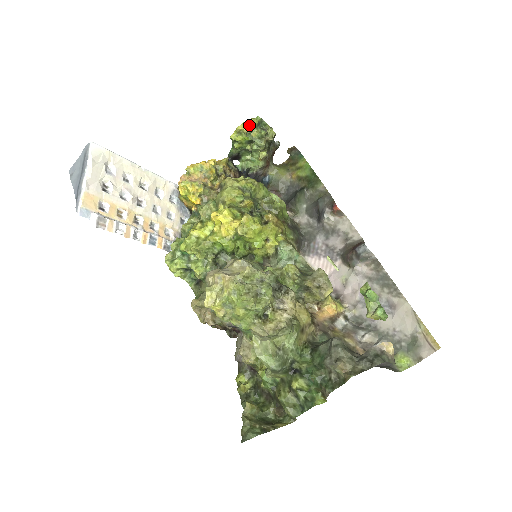
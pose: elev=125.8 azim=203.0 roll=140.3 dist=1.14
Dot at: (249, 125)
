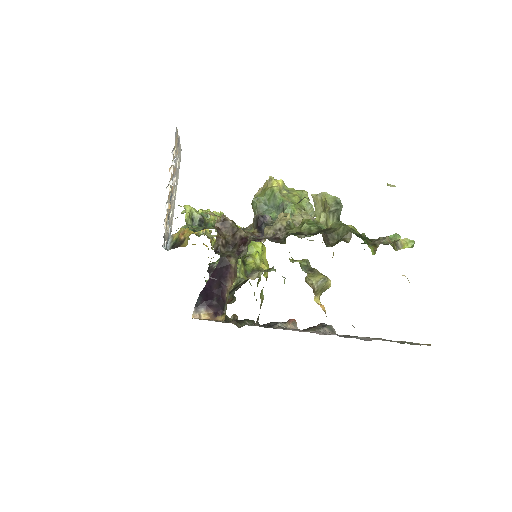
Dot at: (239, 258)
